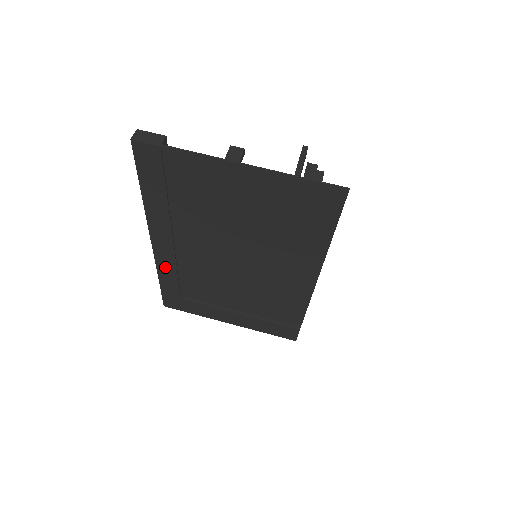
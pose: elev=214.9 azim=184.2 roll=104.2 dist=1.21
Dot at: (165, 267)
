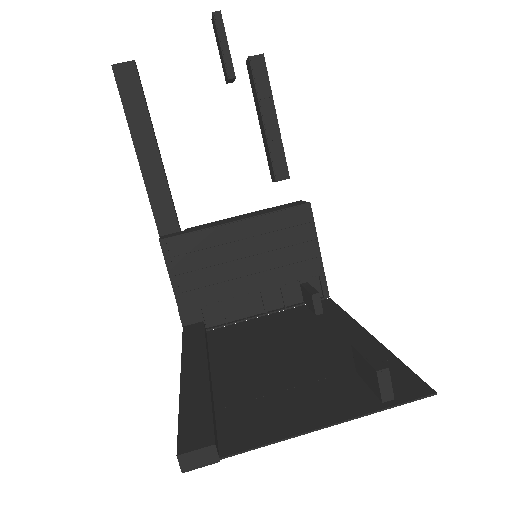
Dot at: occluded
